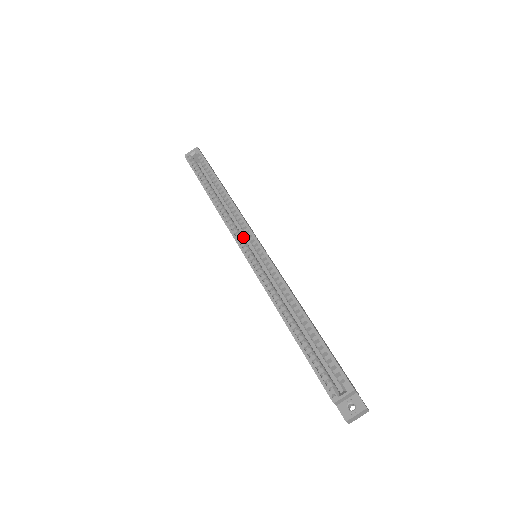
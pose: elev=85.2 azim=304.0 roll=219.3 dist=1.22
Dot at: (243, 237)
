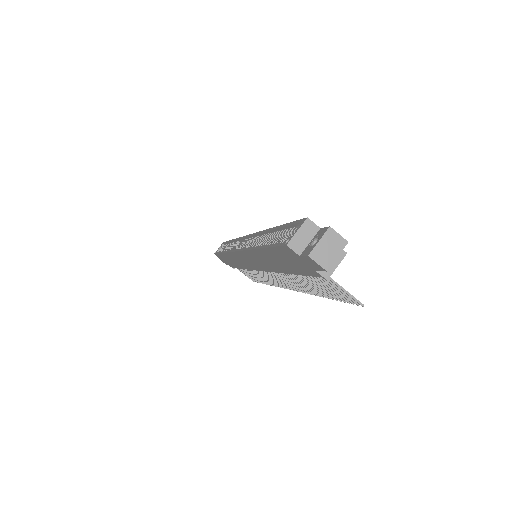
Dot at: occluded
